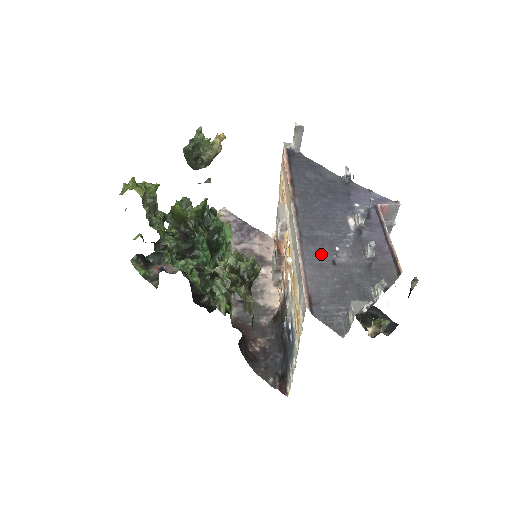
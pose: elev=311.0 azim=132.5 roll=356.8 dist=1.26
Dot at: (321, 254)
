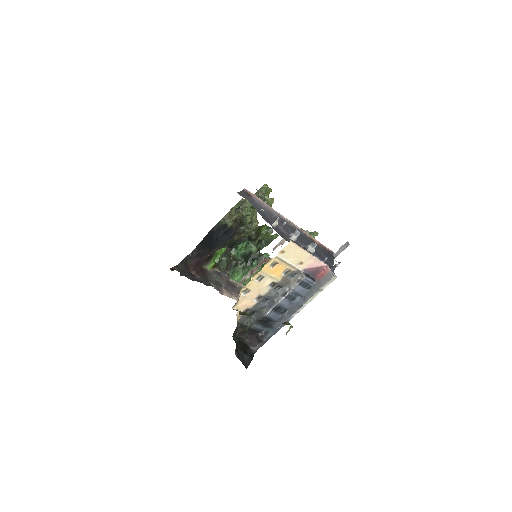
Dot at: occluded
